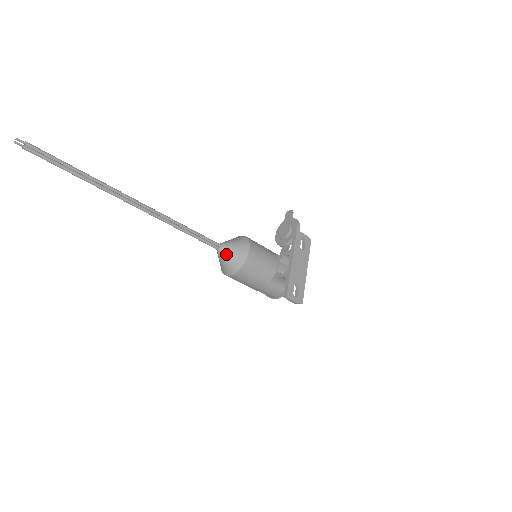
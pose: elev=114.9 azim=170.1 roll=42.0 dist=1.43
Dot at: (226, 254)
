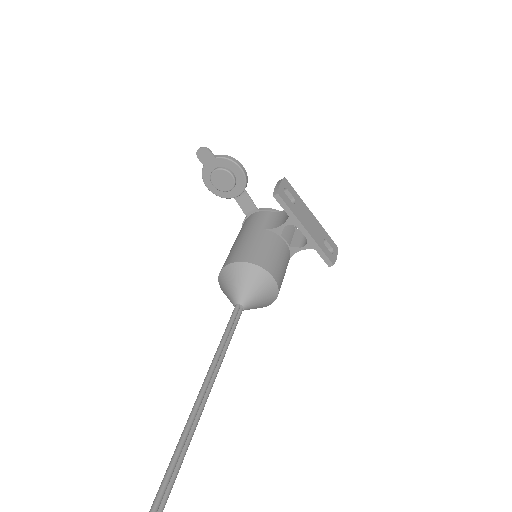
Dot at: (255, 304)
